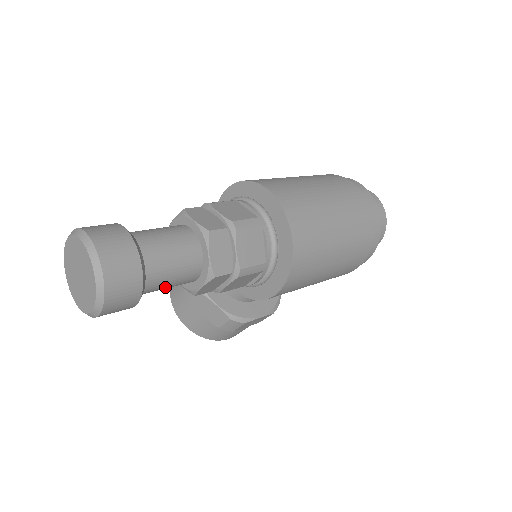
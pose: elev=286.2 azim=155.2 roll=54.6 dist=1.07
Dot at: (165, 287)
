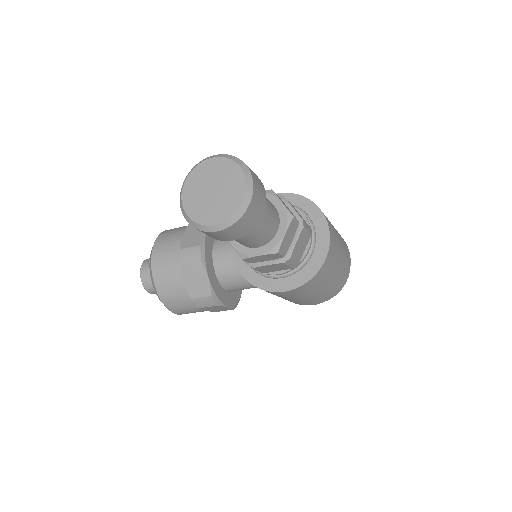
Dot at: (244, 239)
